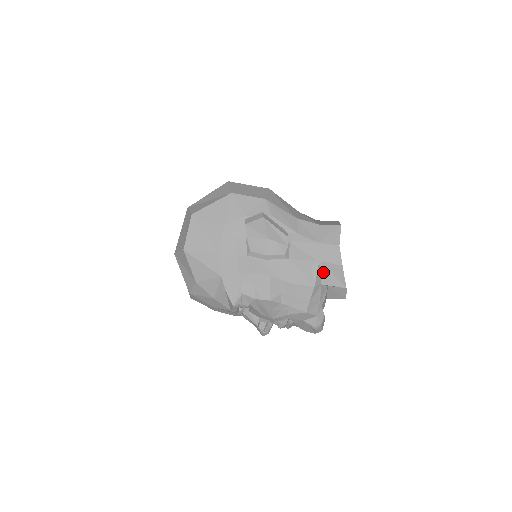
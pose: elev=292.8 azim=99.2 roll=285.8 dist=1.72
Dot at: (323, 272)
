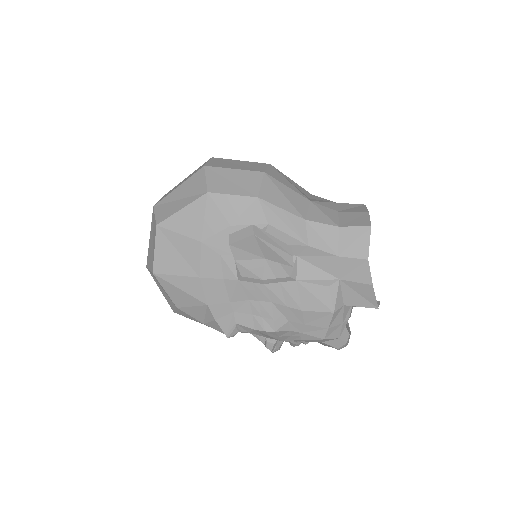
Dot at: (345, 291)
